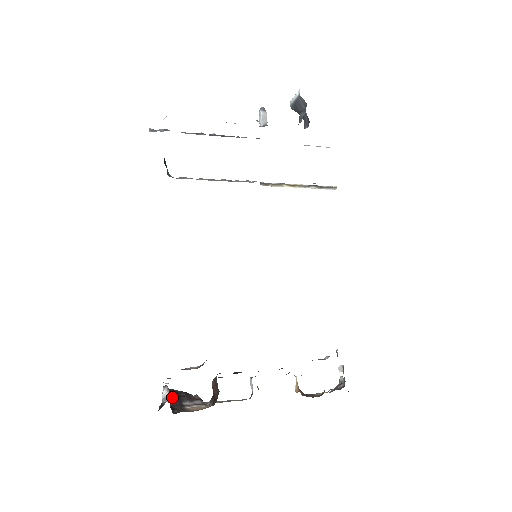
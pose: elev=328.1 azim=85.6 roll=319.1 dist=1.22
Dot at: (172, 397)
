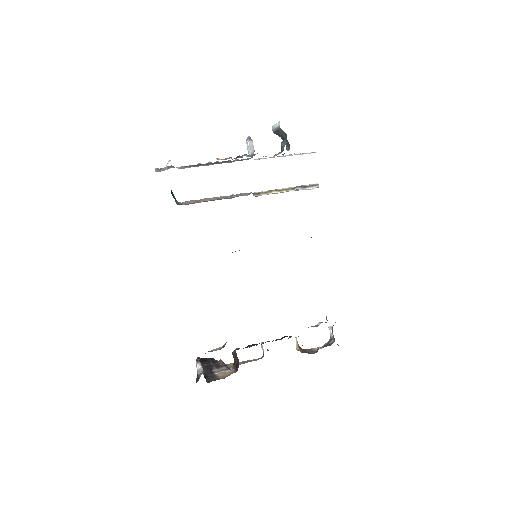
Dot at: (204, 368)
